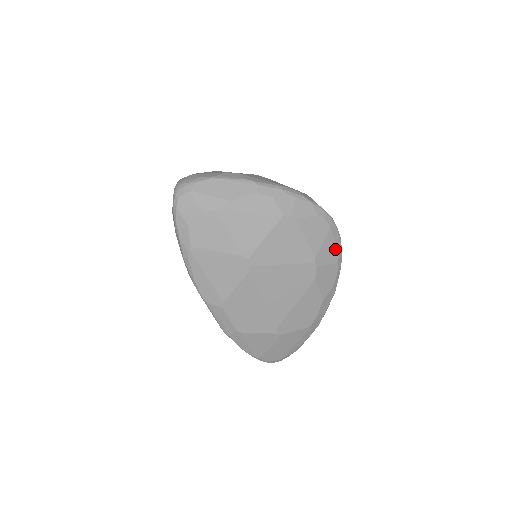
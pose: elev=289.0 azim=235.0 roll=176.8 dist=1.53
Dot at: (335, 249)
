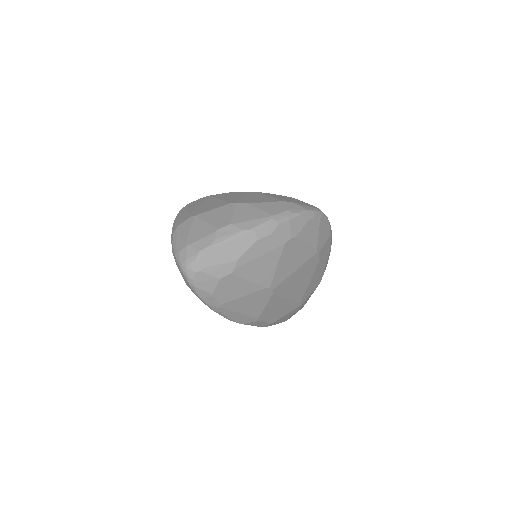
Dot at: (326, 229)
